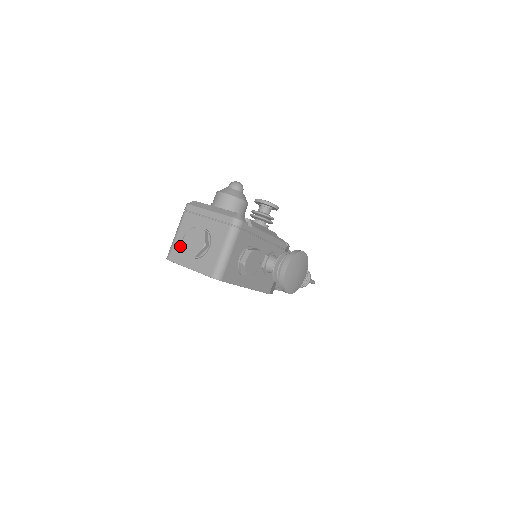
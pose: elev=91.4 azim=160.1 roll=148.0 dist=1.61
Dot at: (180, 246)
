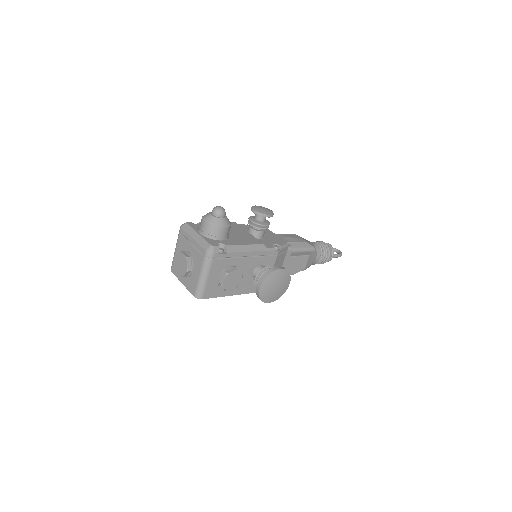
Dot at: occluded
